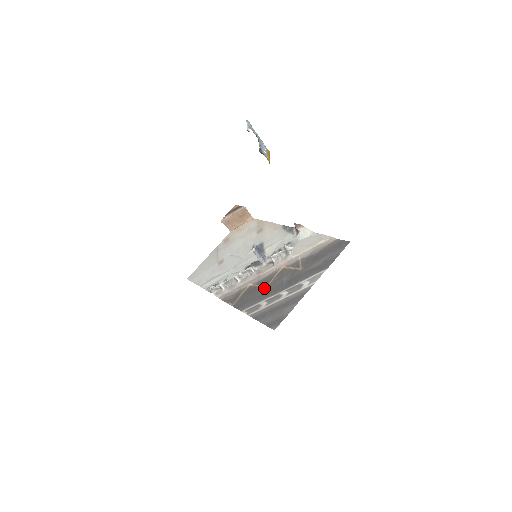
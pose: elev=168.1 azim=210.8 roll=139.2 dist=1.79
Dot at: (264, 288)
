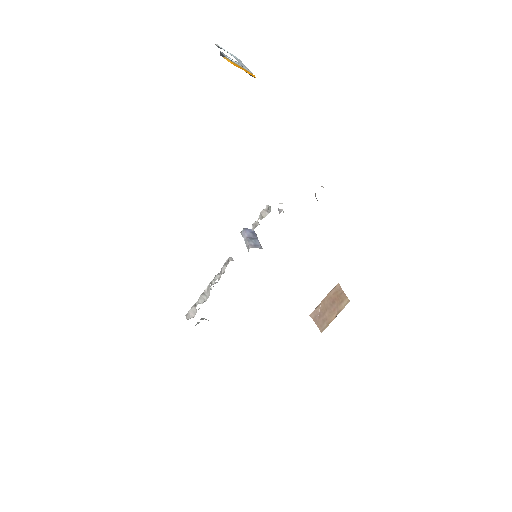
Dot at: occluded
